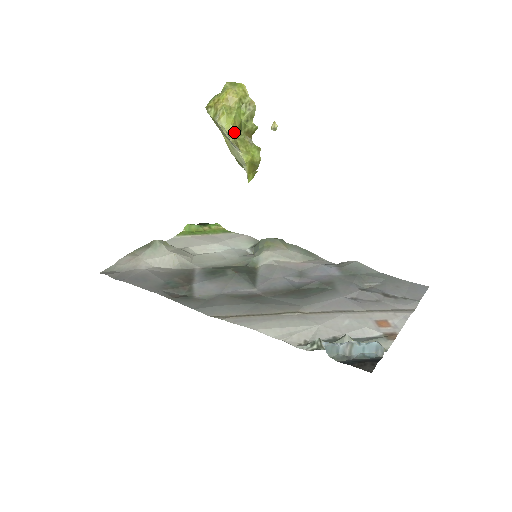
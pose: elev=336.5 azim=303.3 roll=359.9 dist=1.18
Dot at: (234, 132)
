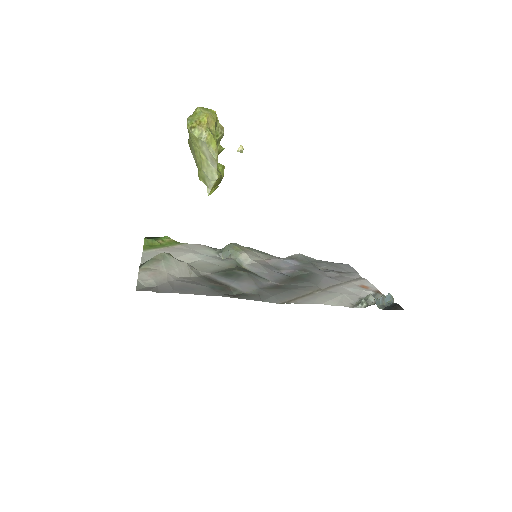
Dot at: (217, 152)
